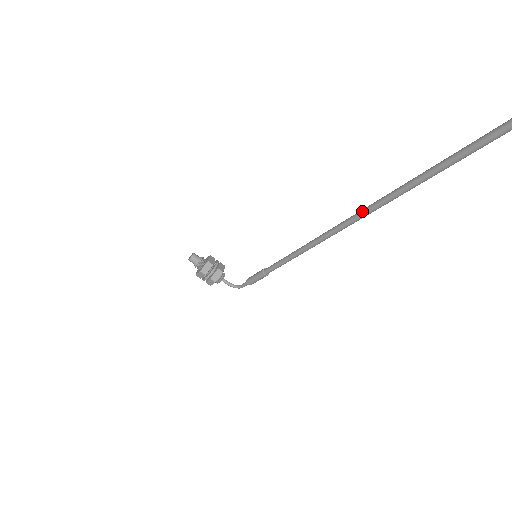
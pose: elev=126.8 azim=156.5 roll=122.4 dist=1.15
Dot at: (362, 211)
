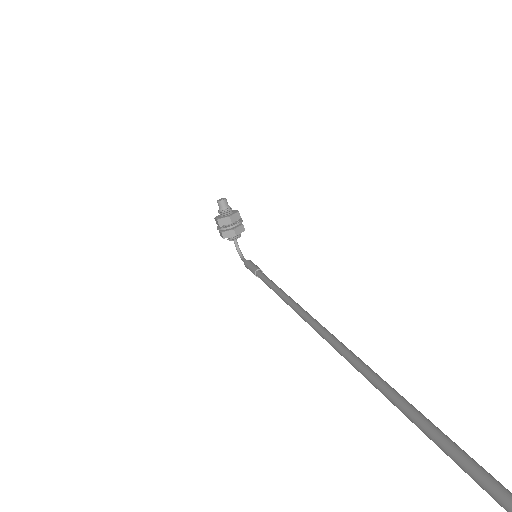
Dot at: (326, 334)
